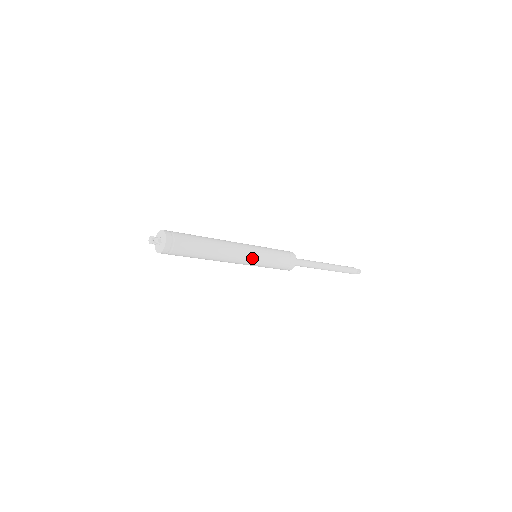
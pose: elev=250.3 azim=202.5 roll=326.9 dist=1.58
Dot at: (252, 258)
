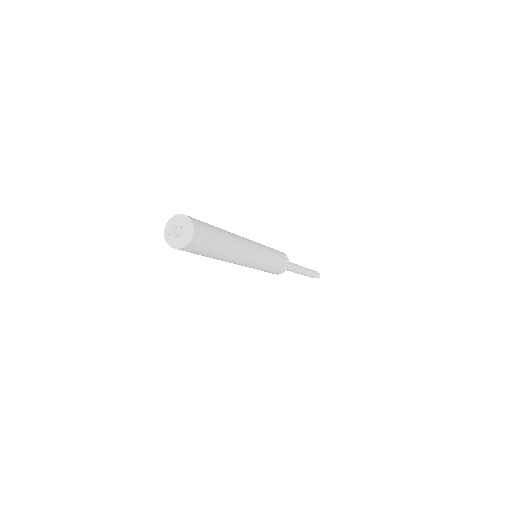
Dot at: (260, 257)
